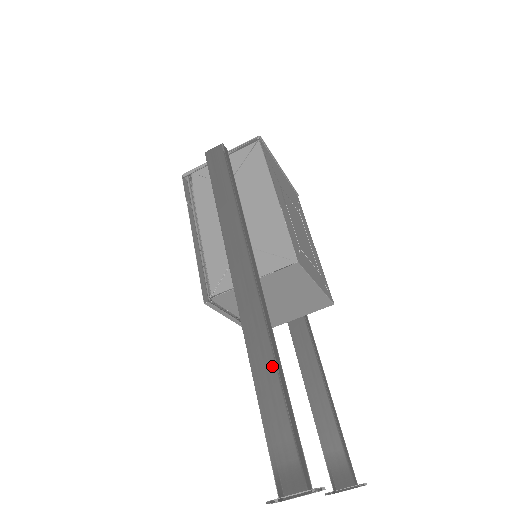
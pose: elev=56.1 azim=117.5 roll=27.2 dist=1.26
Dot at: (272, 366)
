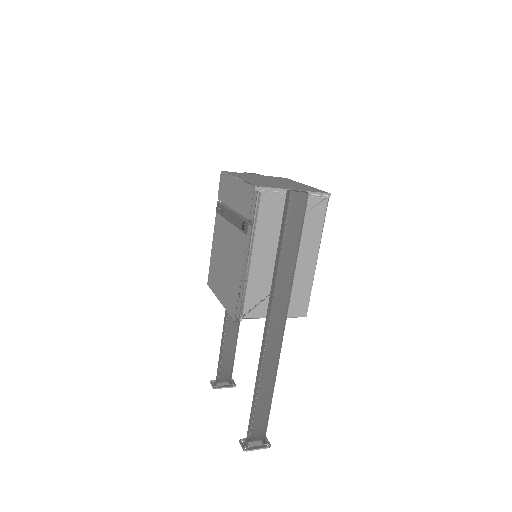
Dot at: (272, 386)
